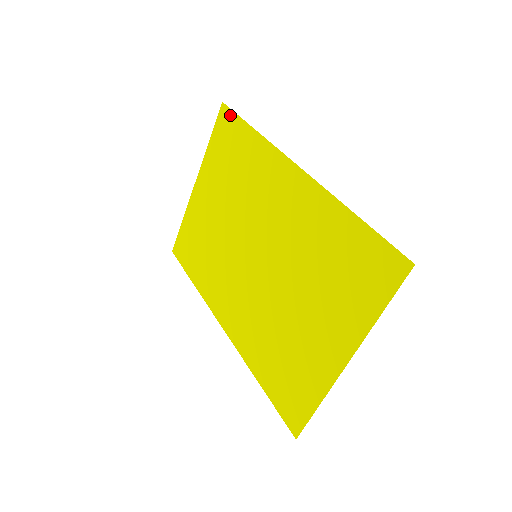
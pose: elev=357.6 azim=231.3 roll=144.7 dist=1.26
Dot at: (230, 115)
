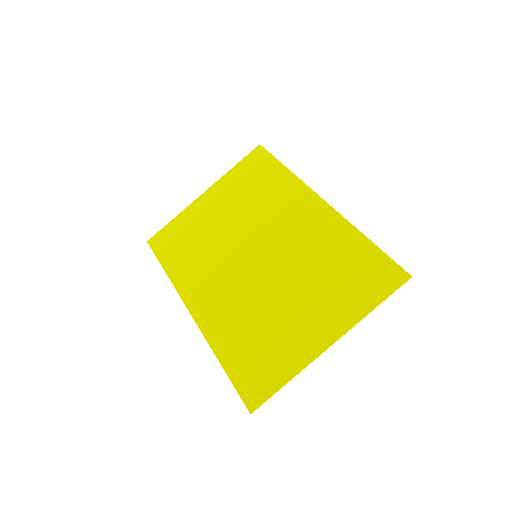
Dot at: (265, 154)
